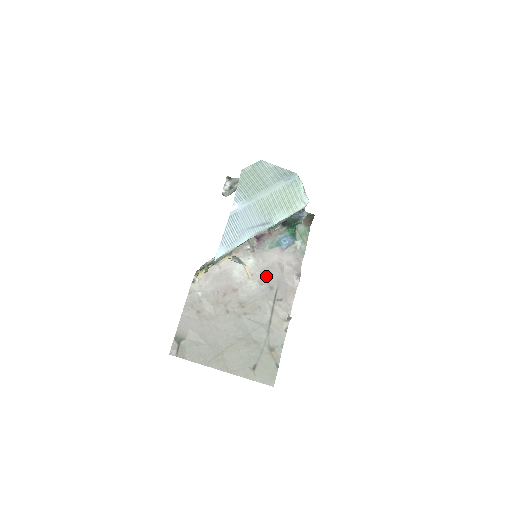
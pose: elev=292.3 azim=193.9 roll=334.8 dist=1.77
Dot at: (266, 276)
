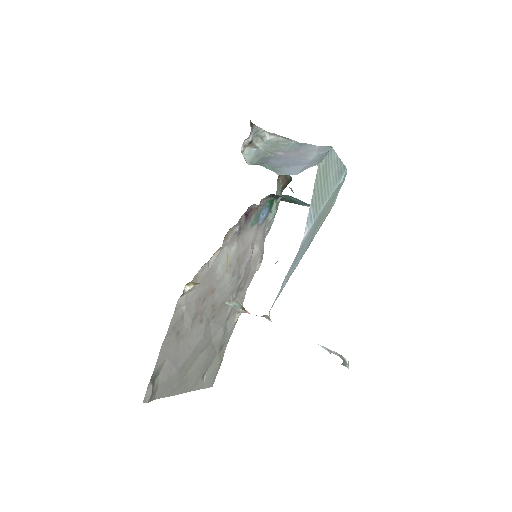
Dot at: (239, 264)
